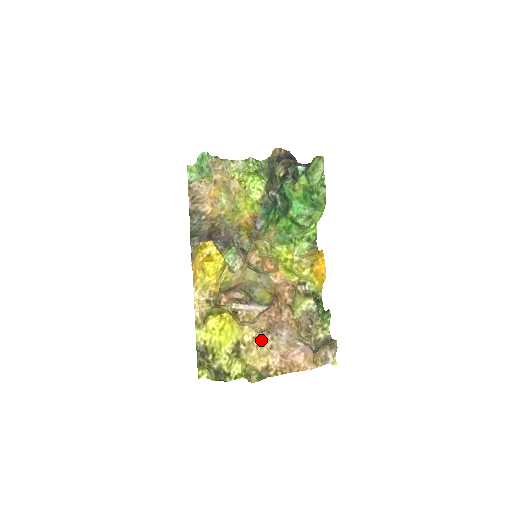
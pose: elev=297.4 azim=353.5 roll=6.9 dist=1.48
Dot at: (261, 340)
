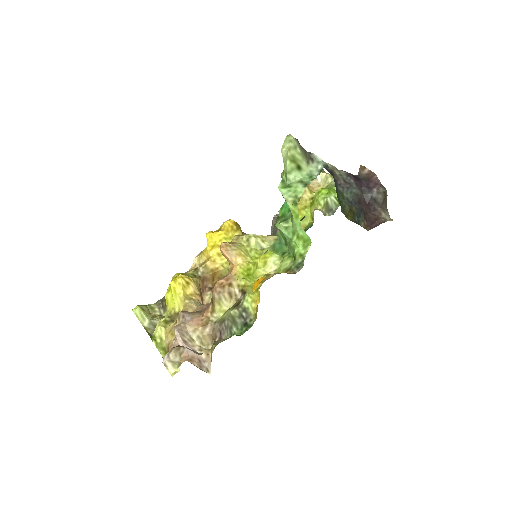
Dot at: occluded
